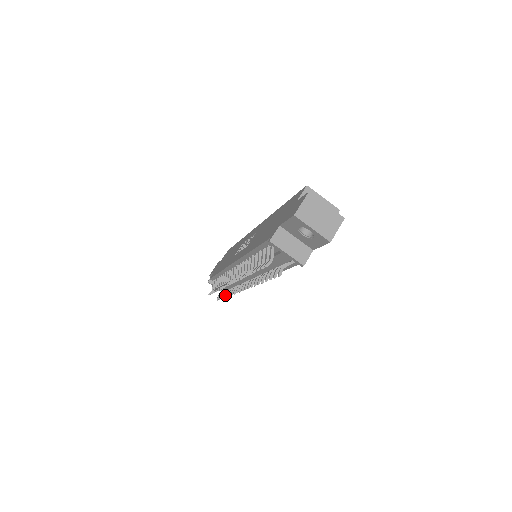
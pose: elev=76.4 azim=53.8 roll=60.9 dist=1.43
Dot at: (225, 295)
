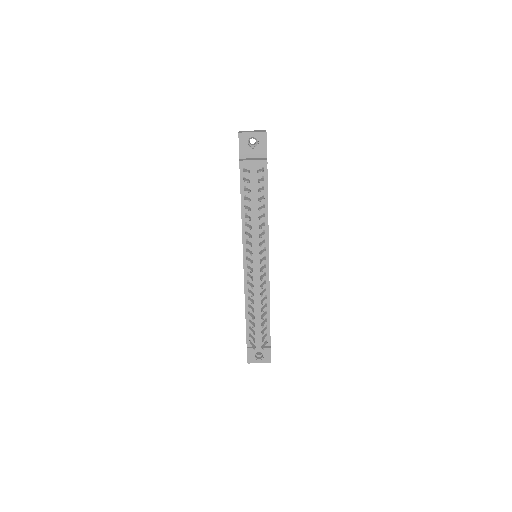
Dot at: (261, 318)
